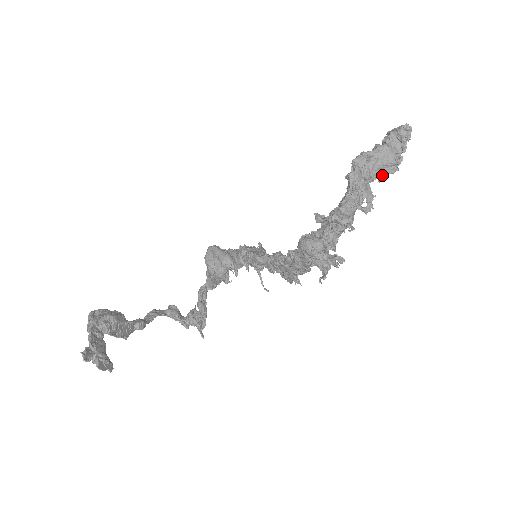
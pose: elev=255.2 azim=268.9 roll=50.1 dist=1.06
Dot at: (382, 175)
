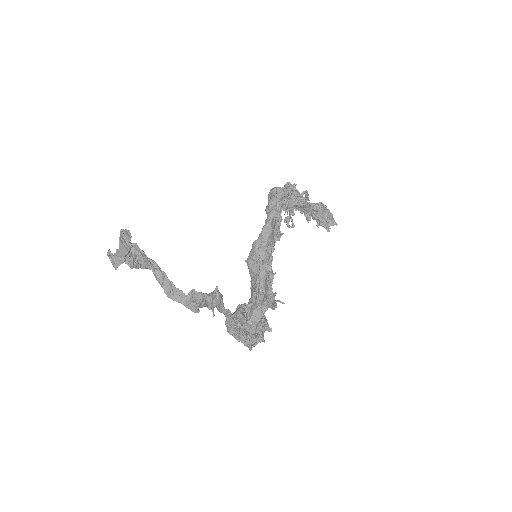
Dot at: (317, 207)
